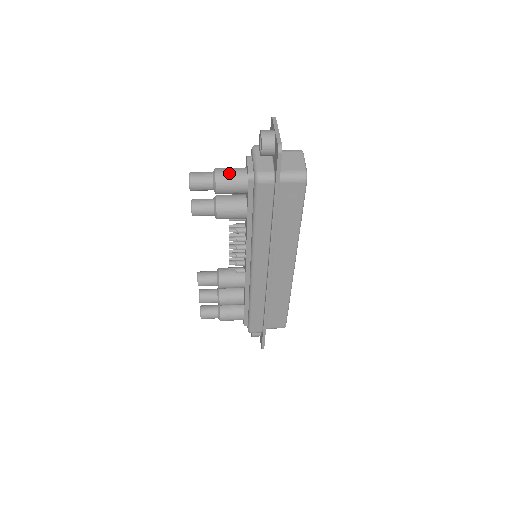
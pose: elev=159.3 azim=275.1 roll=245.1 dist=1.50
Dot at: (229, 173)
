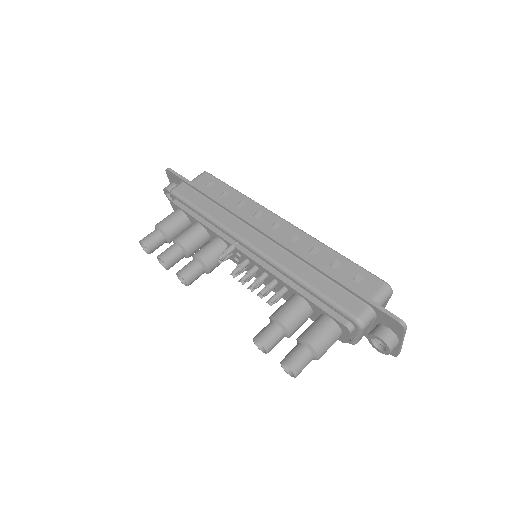
Dot at: occluded
